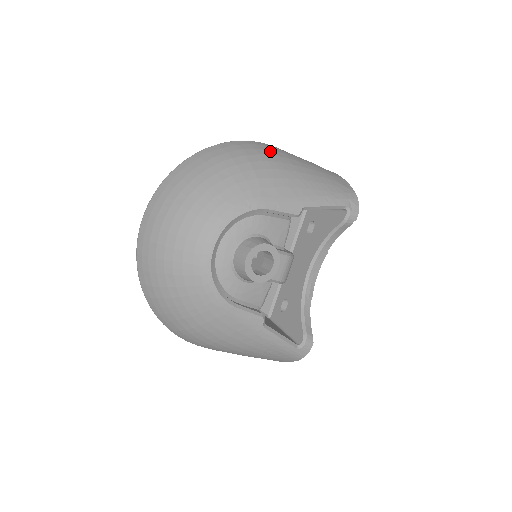
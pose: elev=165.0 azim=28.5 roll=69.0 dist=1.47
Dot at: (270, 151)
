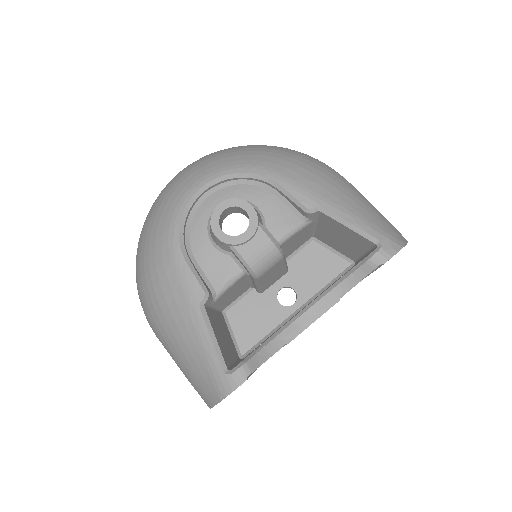
Dot at: occluded
